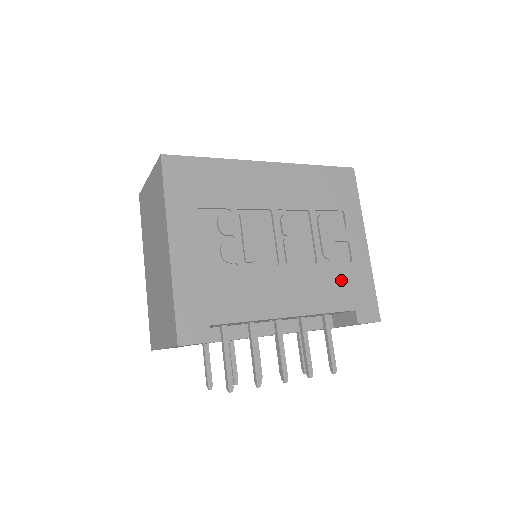
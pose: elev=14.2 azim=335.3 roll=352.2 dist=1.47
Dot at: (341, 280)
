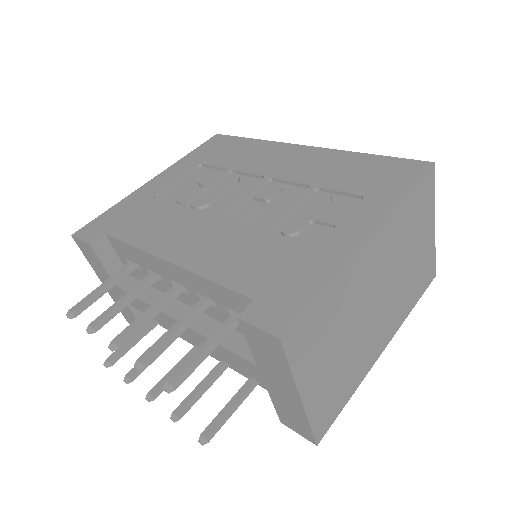
Dot at: (273, 258)
